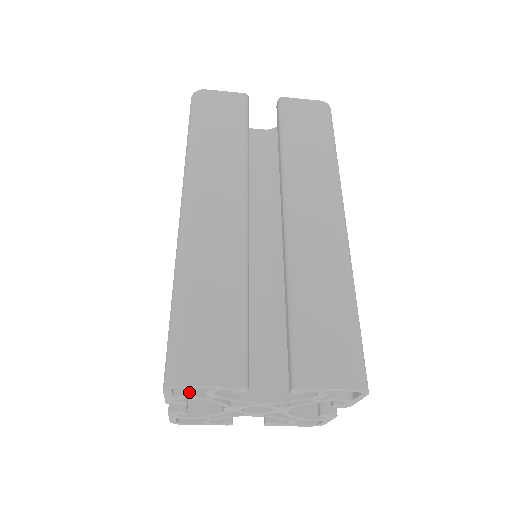
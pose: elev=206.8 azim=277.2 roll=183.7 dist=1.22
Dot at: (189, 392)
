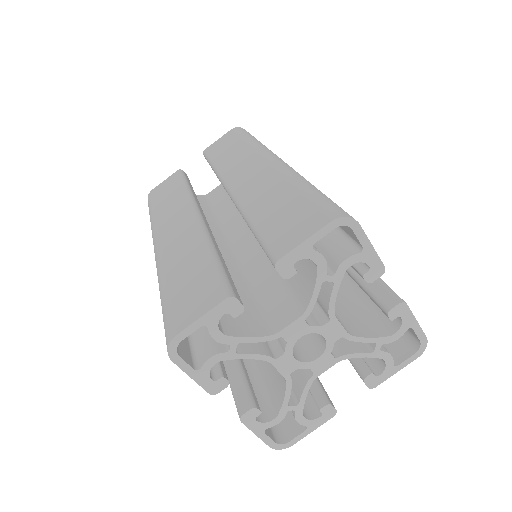
Dot at: (208, 356)
